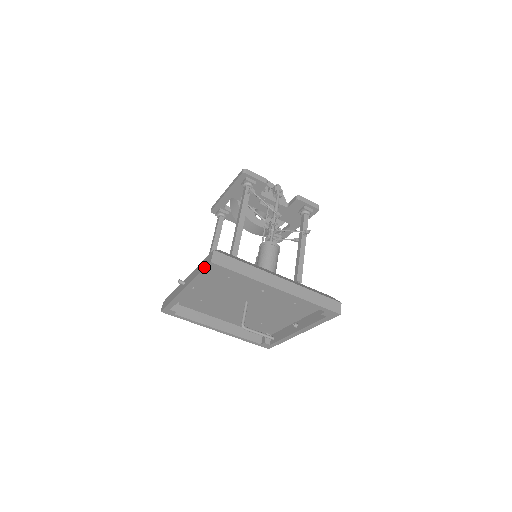
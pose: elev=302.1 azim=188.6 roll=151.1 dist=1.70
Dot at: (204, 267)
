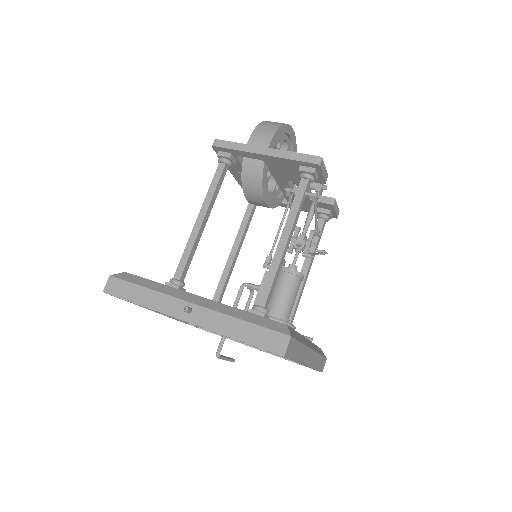
Dot at: (262, 346)
